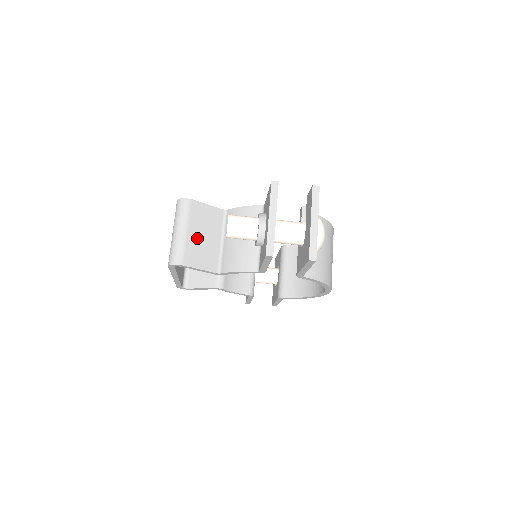
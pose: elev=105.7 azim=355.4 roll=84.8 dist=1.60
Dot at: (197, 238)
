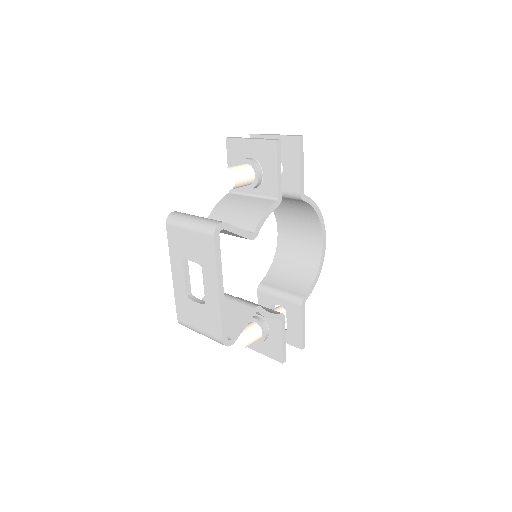
Dot at: occluded
